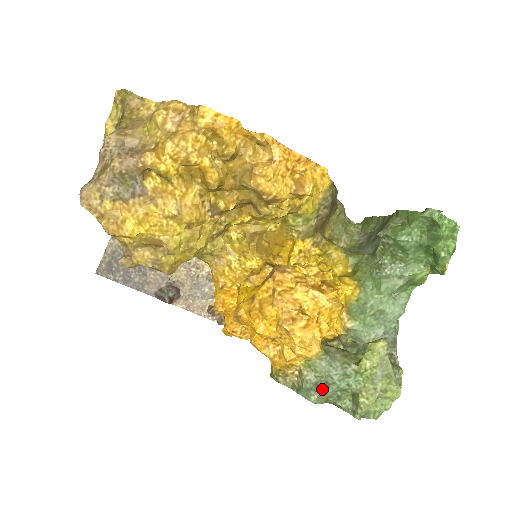
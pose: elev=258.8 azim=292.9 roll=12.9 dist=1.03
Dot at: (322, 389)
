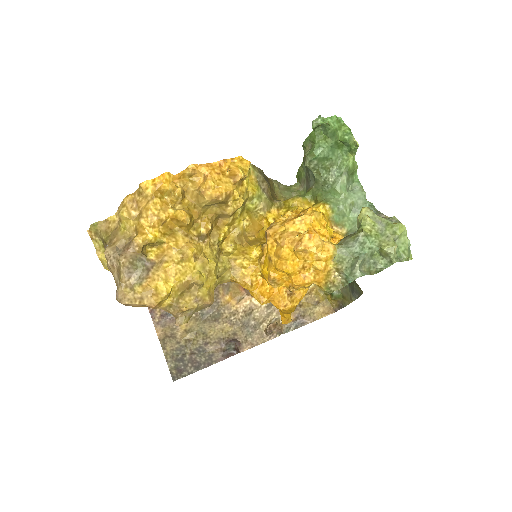
Dot at: (357, 263)
